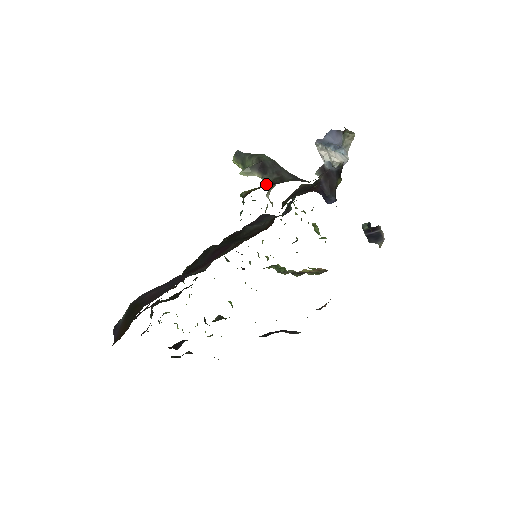
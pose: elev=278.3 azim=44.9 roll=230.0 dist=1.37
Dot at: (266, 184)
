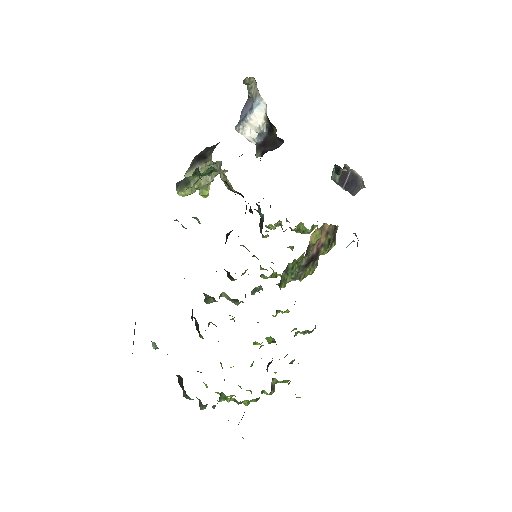
Dot at: occluded
